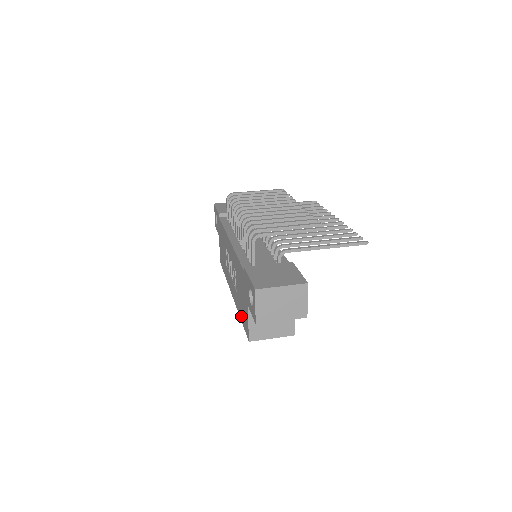
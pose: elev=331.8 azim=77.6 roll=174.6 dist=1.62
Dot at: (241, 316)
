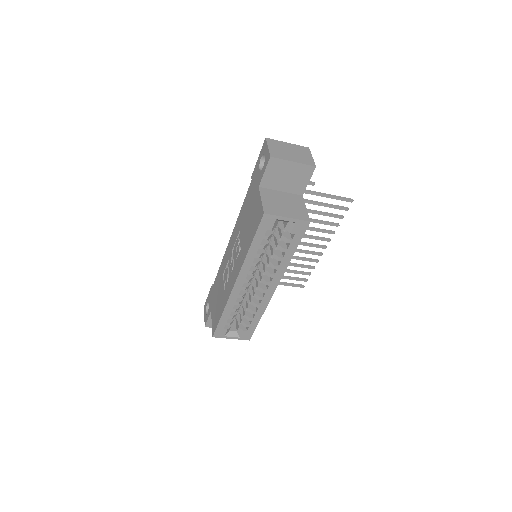
Dot at: (250, 238)
